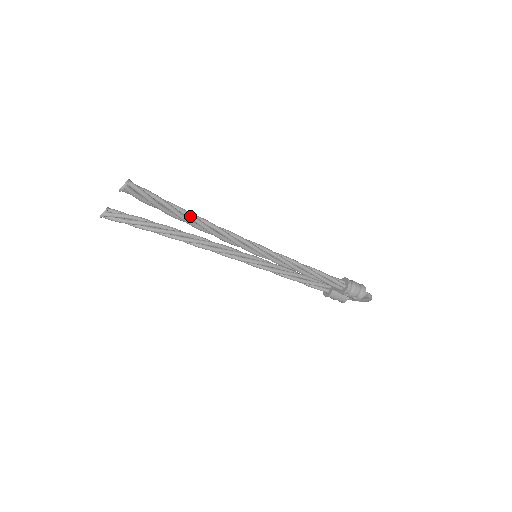
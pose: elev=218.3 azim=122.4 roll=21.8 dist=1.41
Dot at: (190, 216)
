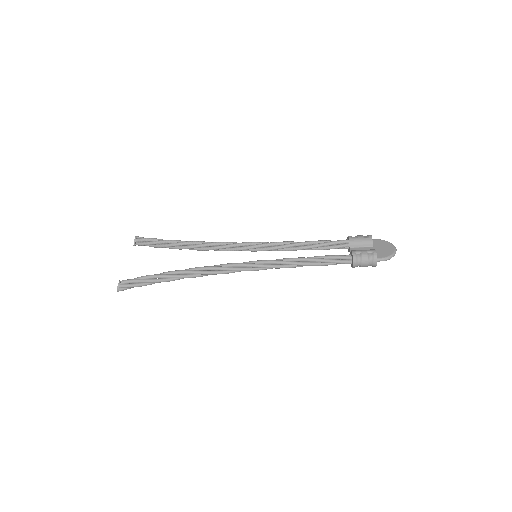
Dot at: (176, 278)
